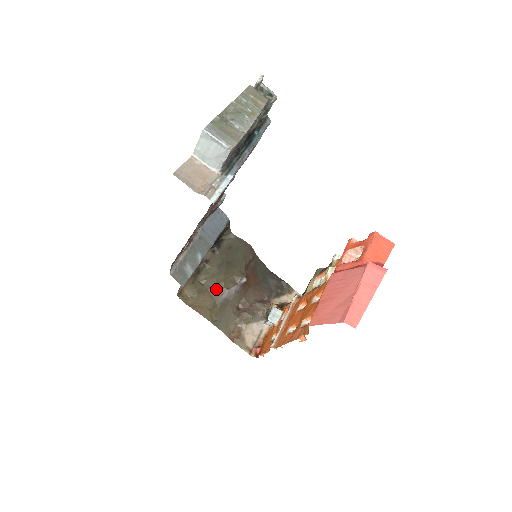
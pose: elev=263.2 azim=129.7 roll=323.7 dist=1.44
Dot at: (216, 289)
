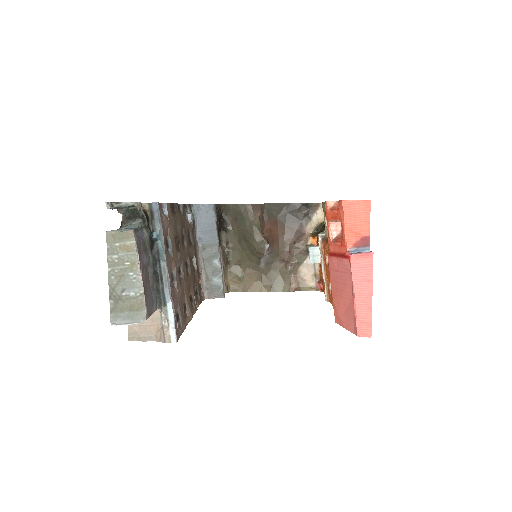
Dot at: (252, 263)
